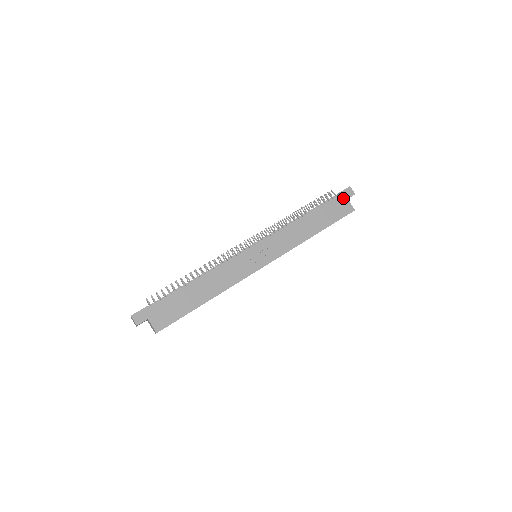
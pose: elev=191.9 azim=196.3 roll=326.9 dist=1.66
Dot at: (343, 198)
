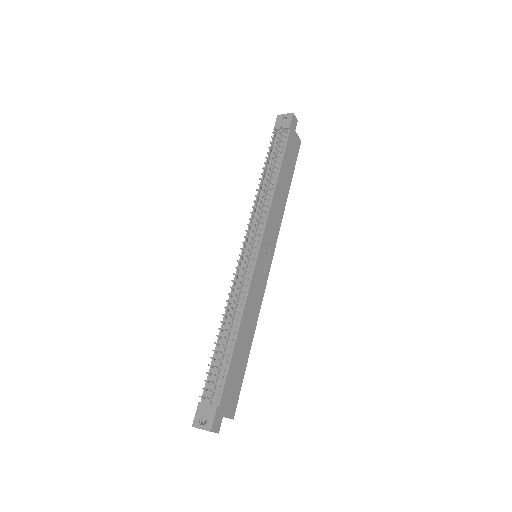
Dot at: (293, 132)
